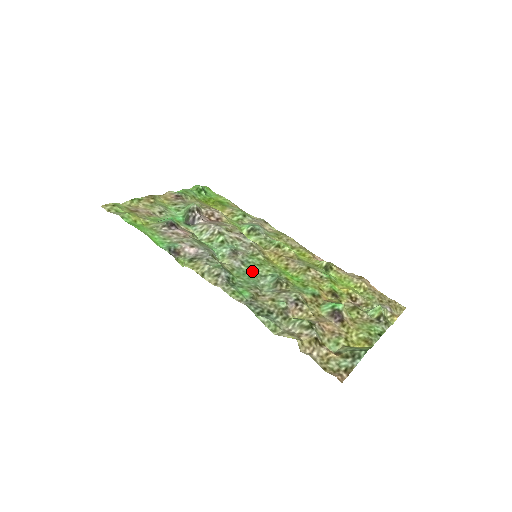
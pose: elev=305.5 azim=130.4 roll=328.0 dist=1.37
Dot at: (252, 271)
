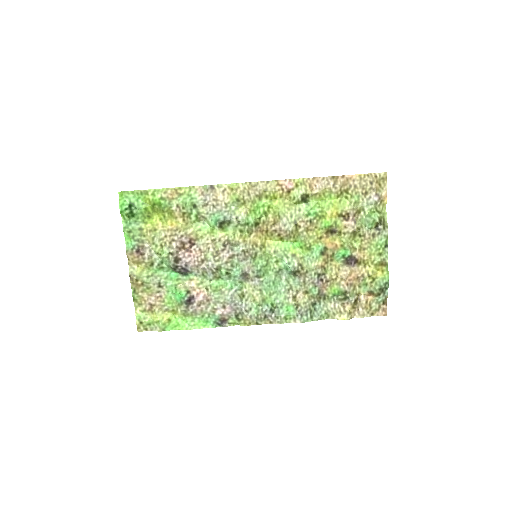
Dot at: (269, 275)
